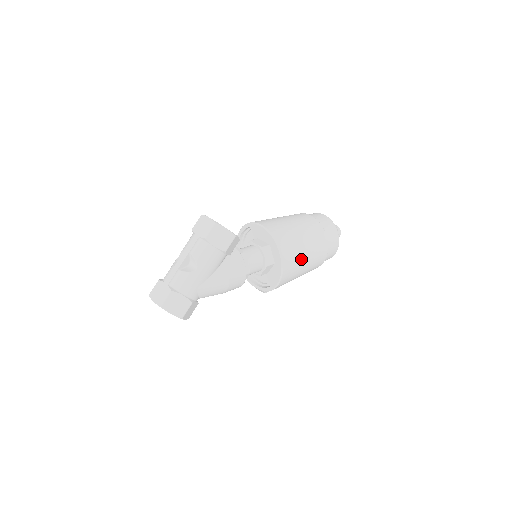
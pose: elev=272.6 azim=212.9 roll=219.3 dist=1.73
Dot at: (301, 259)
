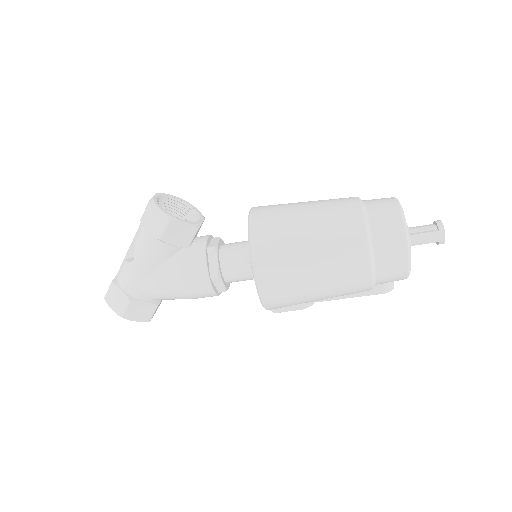
Dot at: (298, 265)
